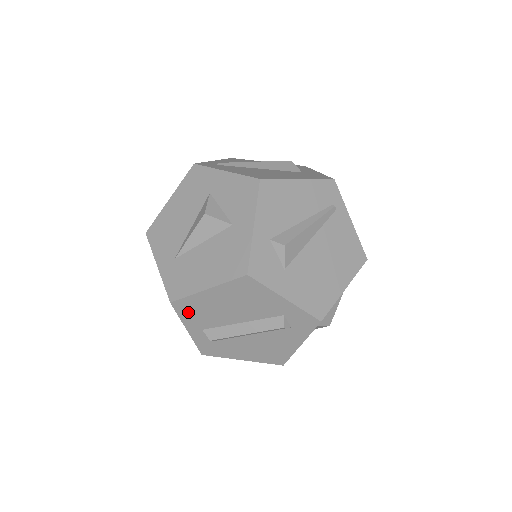
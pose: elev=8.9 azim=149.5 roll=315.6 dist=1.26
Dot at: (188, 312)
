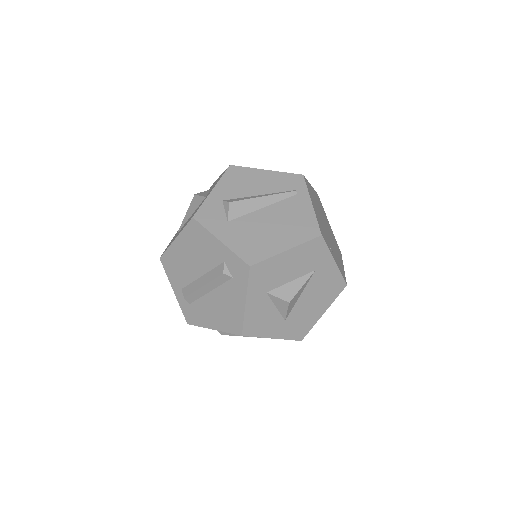
Dot at: (170, 268)
